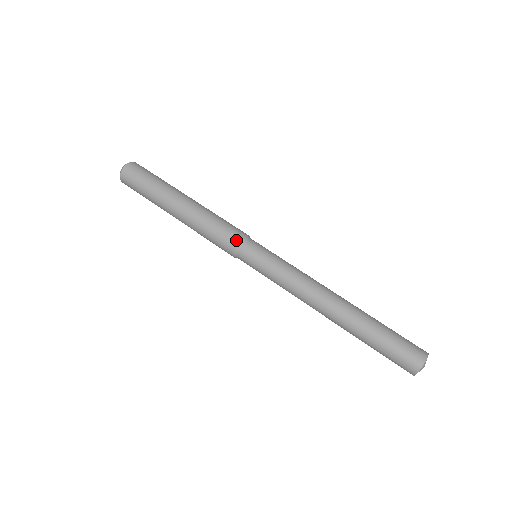
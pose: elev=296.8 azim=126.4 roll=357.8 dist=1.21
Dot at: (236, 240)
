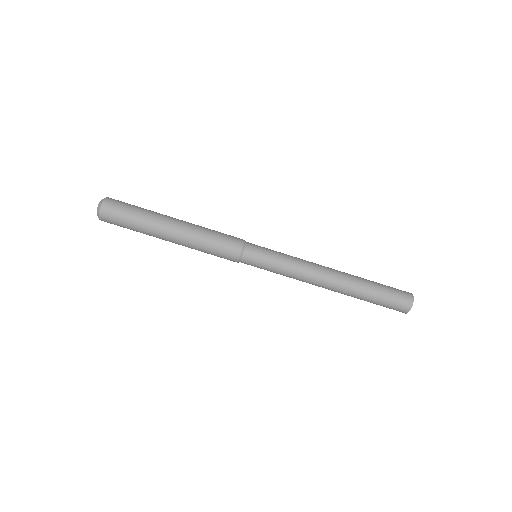
Dot at: (235, 256)
